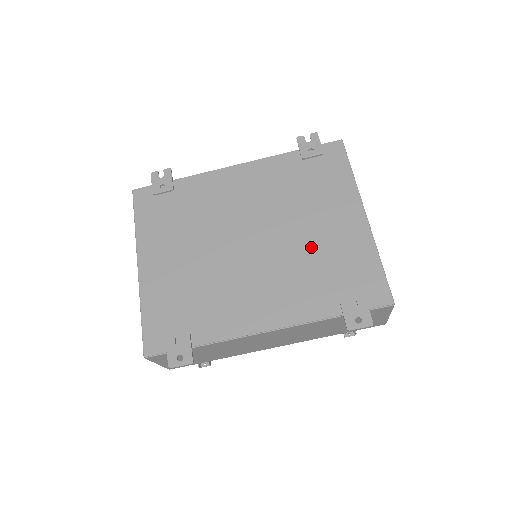
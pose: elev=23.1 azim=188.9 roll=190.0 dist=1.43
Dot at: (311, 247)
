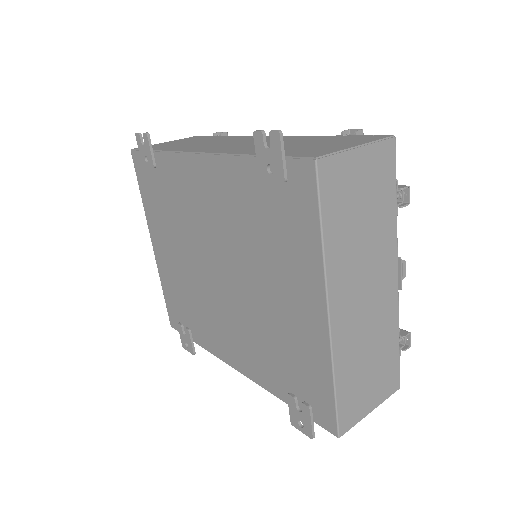
Dot at: (268, 317)
